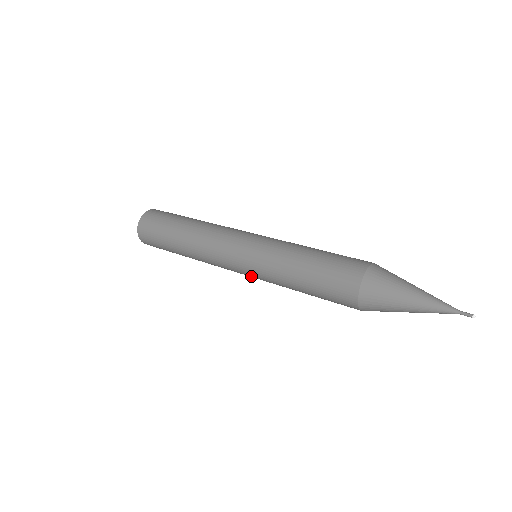
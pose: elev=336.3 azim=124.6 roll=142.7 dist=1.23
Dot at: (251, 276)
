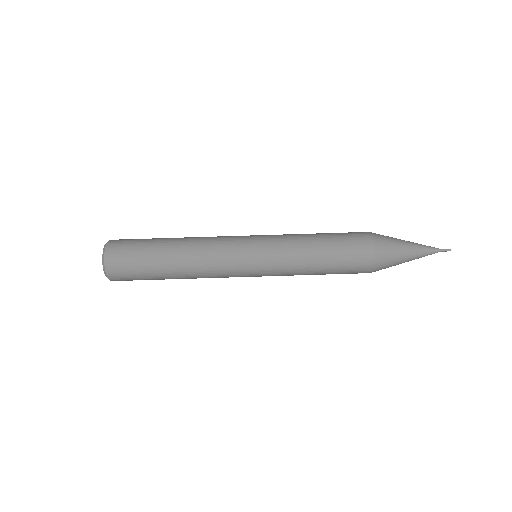
Dot at: occluded
